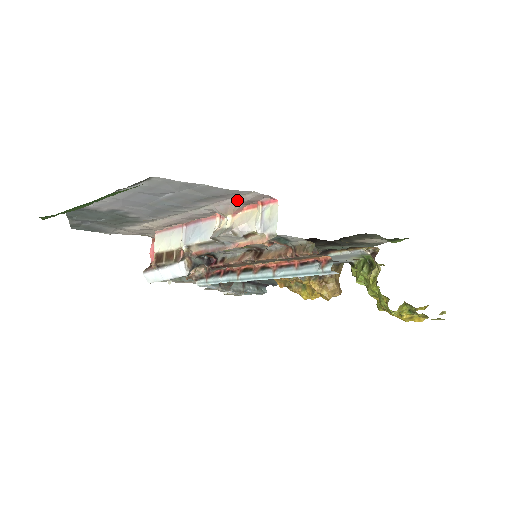
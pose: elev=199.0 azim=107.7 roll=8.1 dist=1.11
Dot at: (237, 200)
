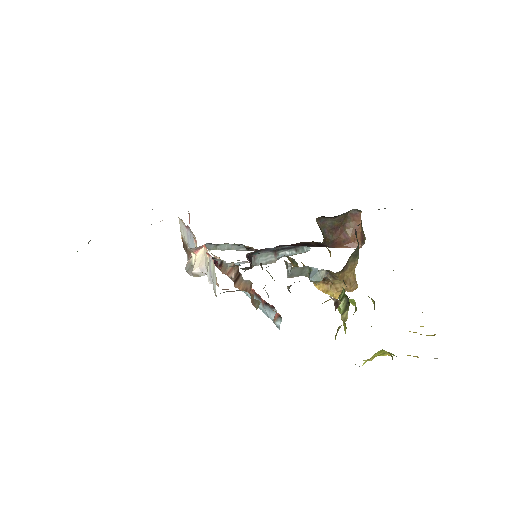
Dot at: occluded
